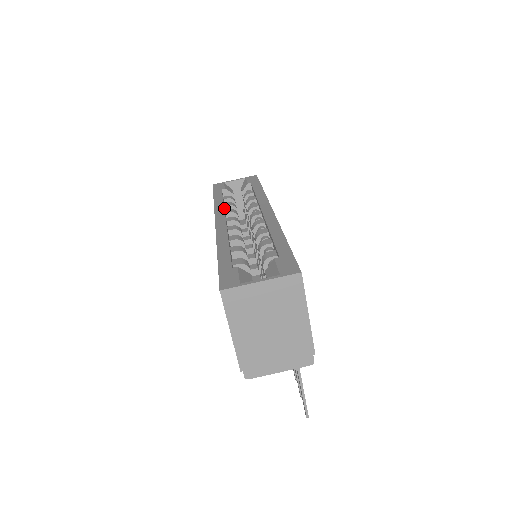
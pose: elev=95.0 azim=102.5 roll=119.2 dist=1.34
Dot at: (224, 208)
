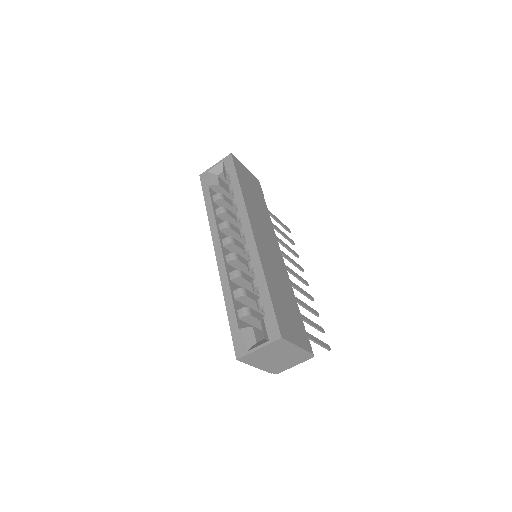
Dot at: (217, 225)
